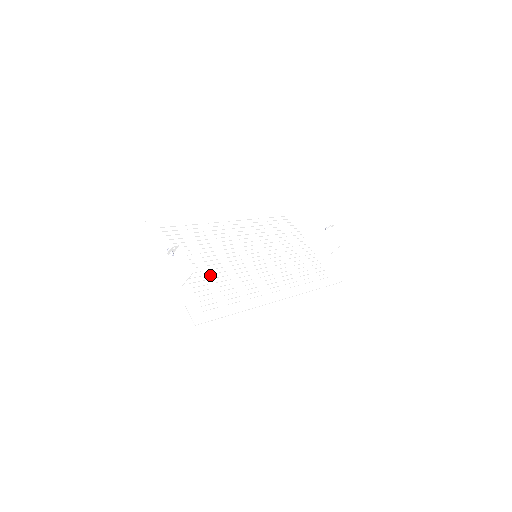
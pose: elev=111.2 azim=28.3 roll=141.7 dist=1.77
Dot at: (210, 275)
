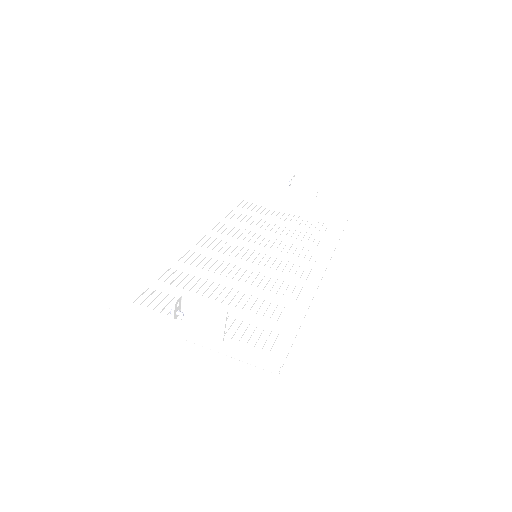
Dot at: (235, 309)
